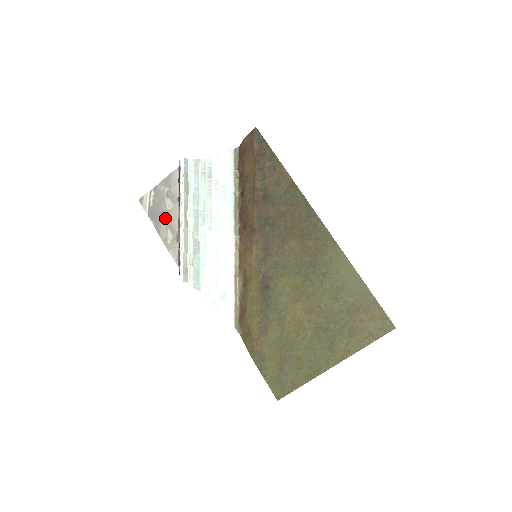
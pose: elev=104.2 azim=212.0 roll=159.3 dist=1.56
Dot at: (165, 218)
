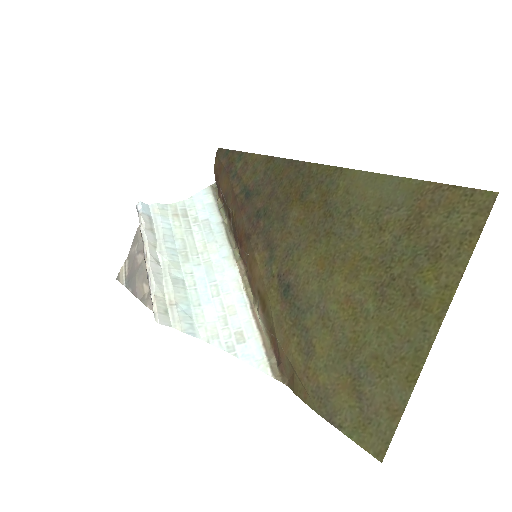
Dot at: (138, 274)
